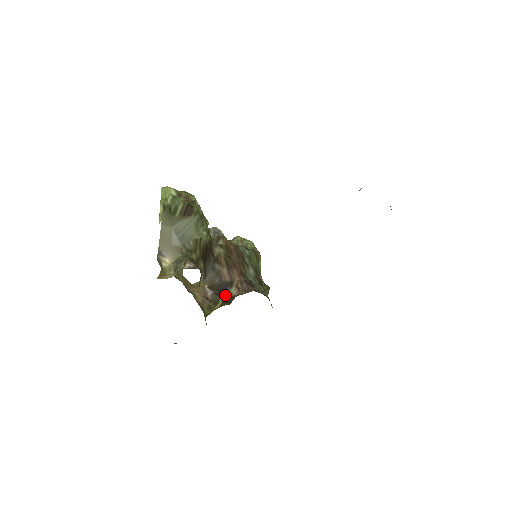
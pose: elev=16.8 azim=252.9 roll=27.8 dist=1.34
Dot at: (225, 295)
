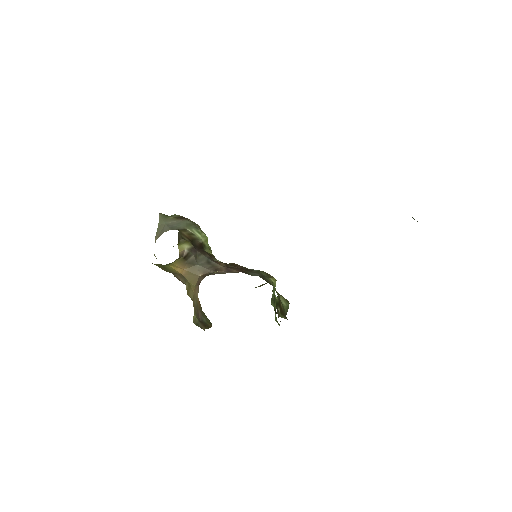
Dot at: (215, 272)
